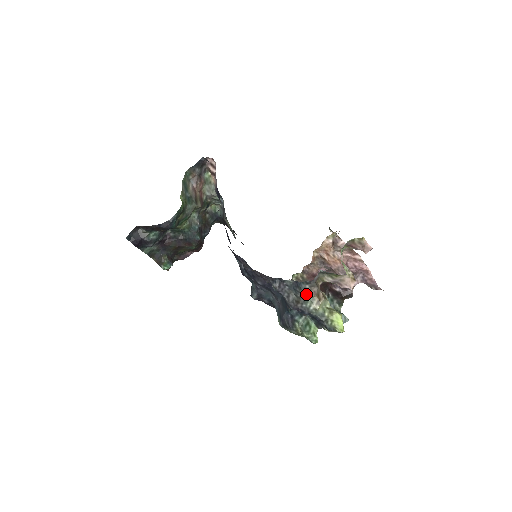
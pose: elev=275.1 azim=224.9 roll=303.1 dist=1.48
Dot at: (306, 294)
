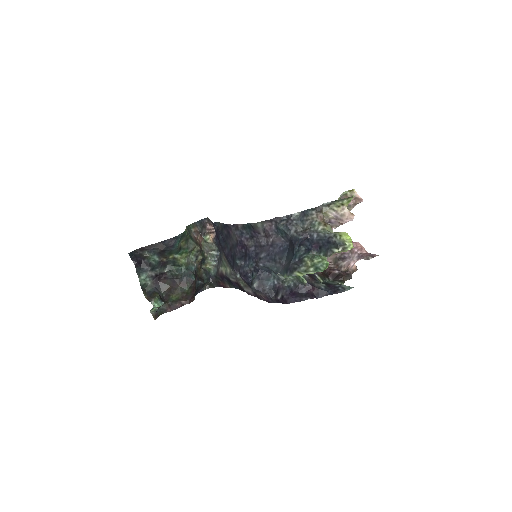
Dot at: (313, 219)
